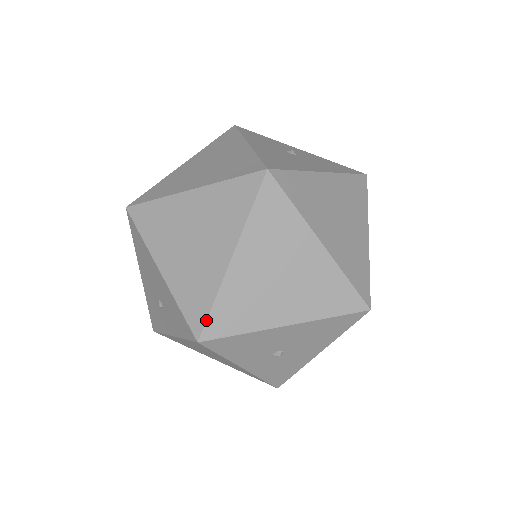
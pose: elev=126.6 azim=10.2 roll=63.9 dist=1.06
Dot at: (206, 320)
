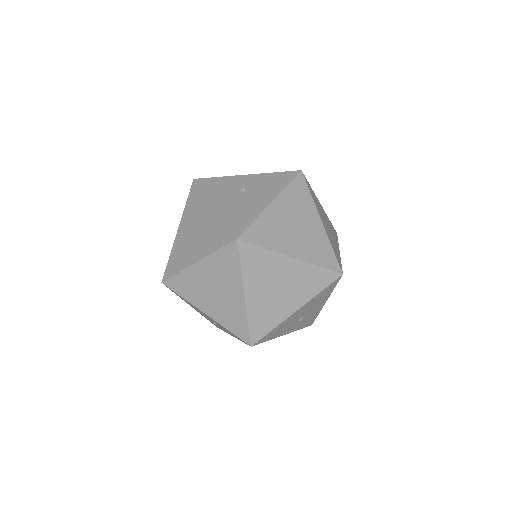
Dot at: (249, 334)
